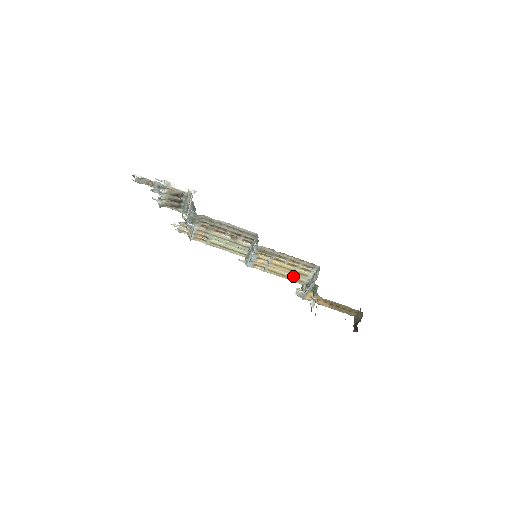
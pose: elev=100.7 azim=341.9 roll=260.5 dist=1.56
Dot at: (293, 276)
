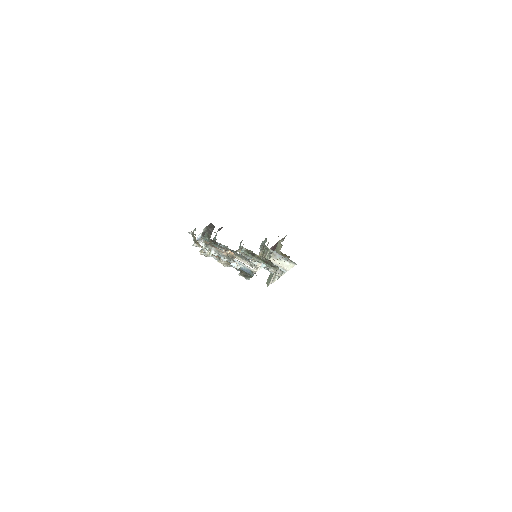
Dot at: occluded
